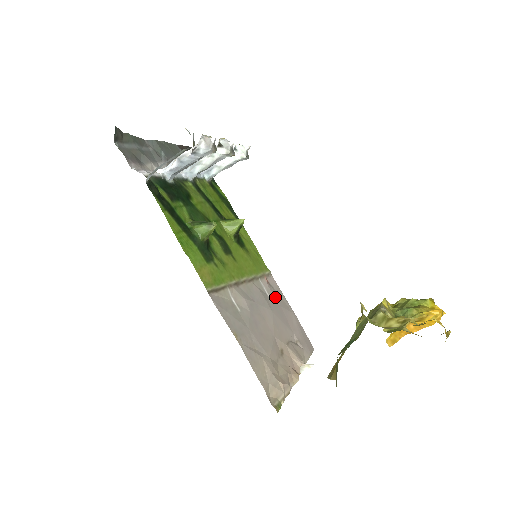
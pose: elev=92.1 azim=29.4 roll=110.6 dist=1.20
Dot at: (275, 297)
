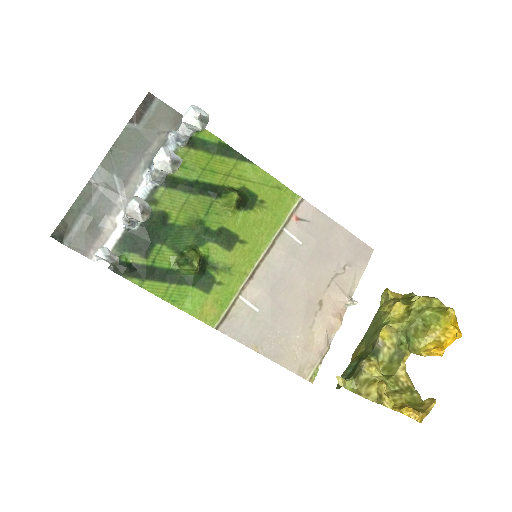
Dot at: (309, 234)
